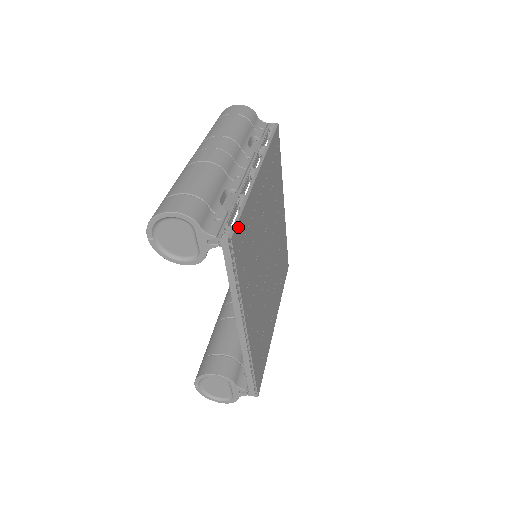
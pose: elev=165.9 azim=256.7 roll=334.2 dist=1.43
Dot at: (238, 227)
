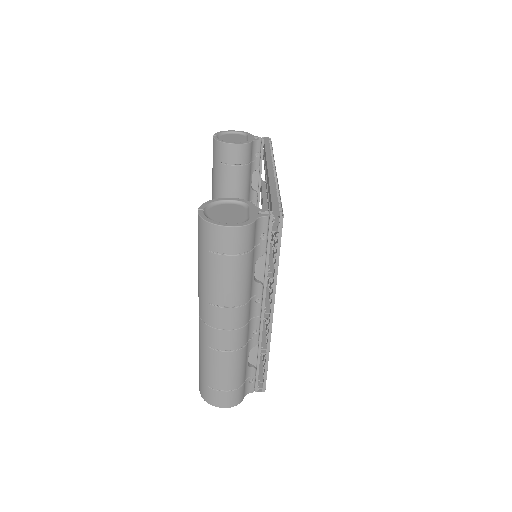
Dot at: occluded
